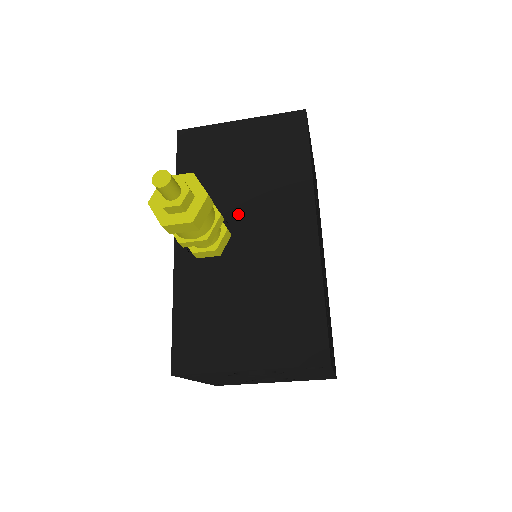
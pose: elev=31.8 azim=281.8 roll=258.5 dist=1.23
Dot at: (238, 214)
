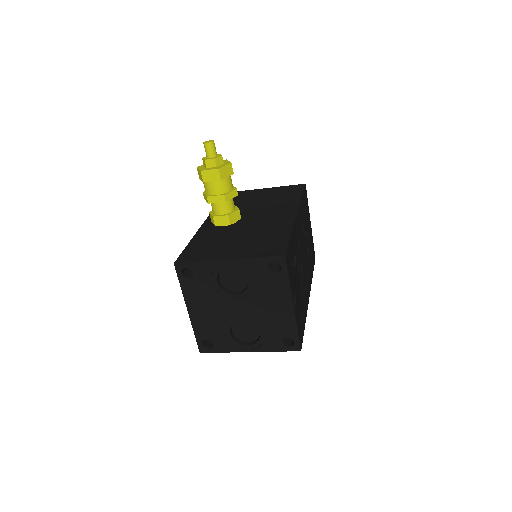
Dot at: (249, 213)
